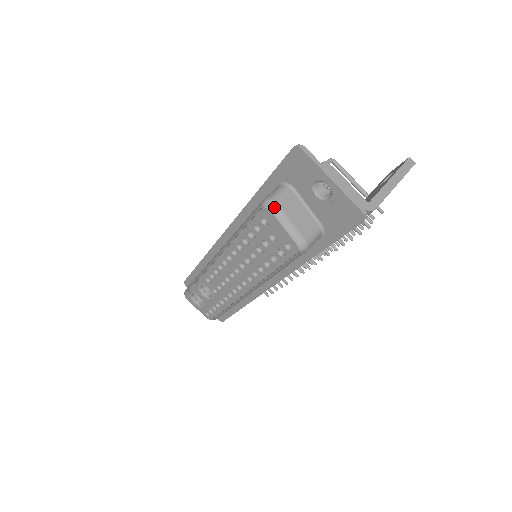
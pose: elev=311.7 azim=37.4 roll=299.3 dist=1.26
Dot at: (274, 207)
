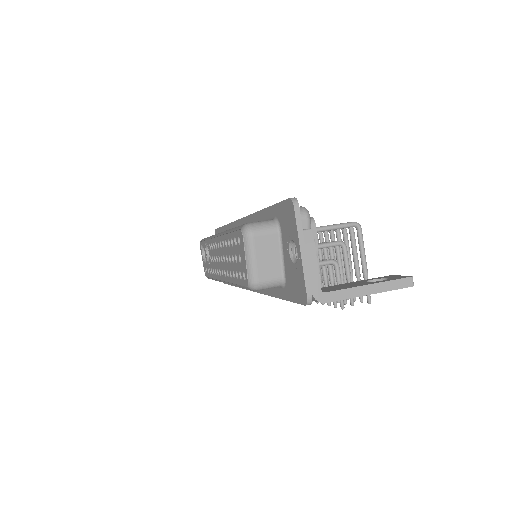
Dot at: (248, 236)
